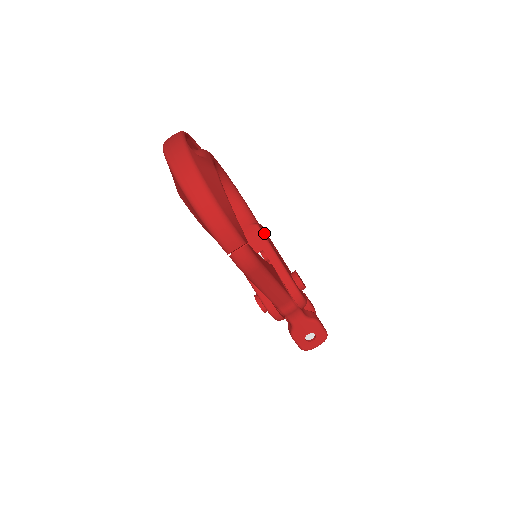
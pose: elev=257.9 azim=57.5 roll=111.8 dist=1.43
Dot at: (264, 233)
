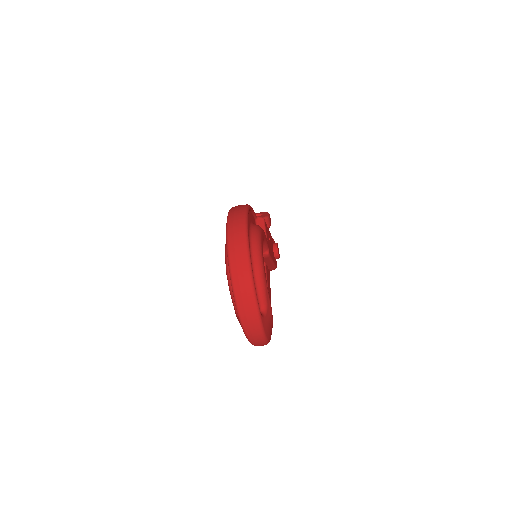
Dot at: (269, 249)
